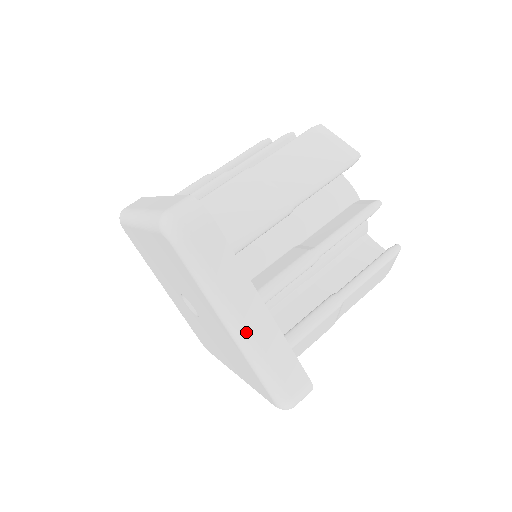
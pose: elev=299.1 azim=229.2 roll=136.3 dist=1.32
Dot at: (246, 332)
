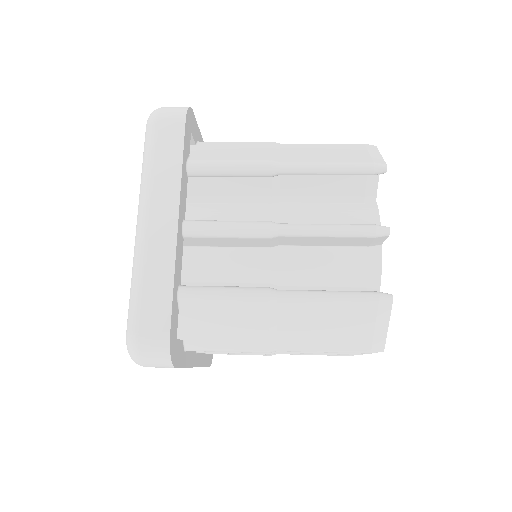
Dot at: (144, 230)
